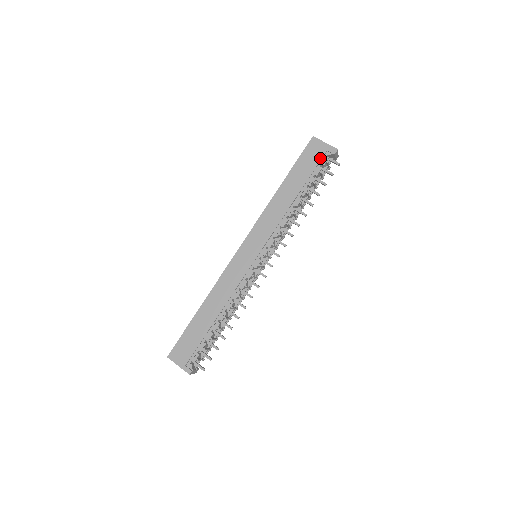
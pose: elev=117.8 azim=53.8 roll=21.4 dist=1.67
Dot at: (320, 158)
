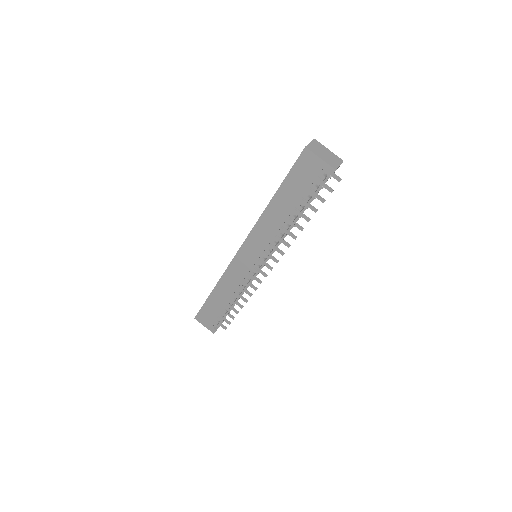
Dot at: (314, 177)
